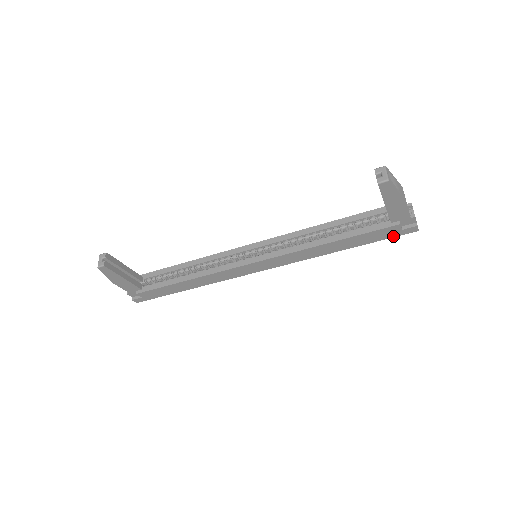
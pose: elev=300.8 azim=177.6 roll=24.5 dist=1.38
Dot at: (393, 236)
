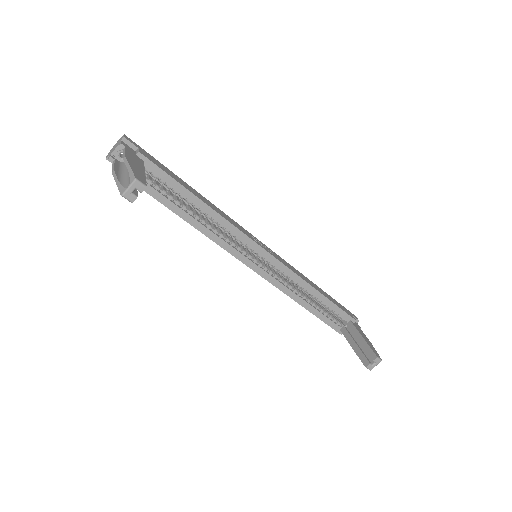
Dot at: occluded
